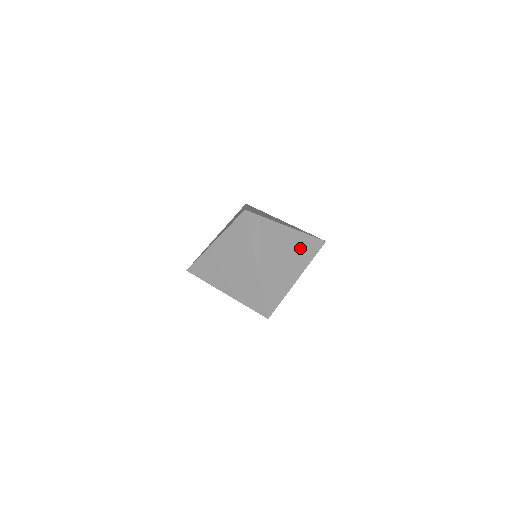
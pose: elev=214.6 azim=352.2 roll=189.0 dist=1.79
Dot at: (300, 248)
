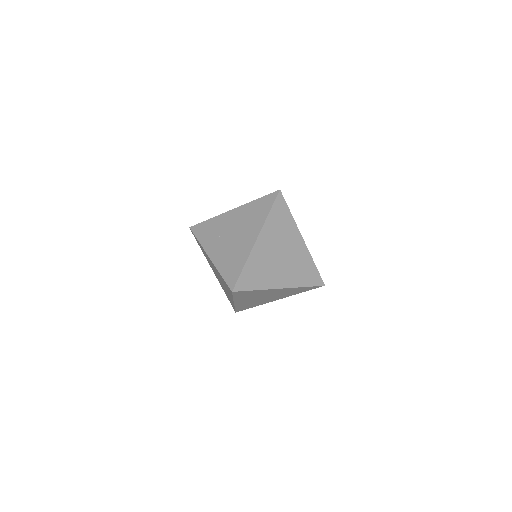
Dot at: (290, 292)
